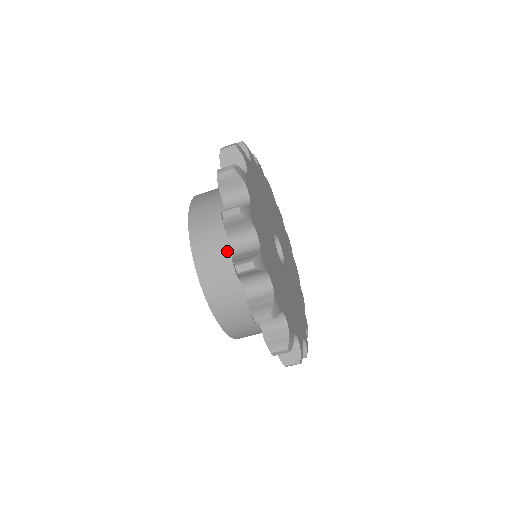
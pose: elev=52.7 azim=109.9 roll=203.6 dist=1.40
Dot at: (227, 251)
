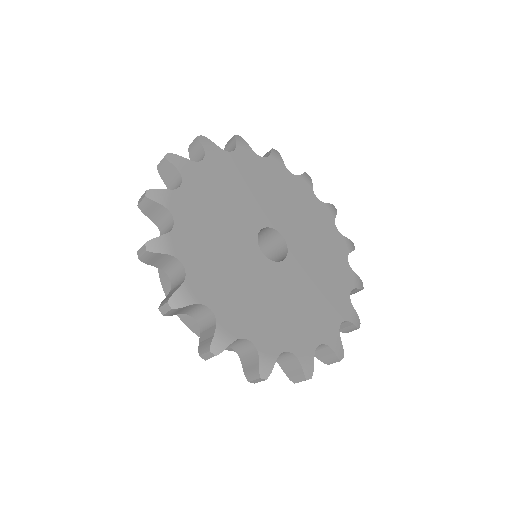
Dot at: occluded
